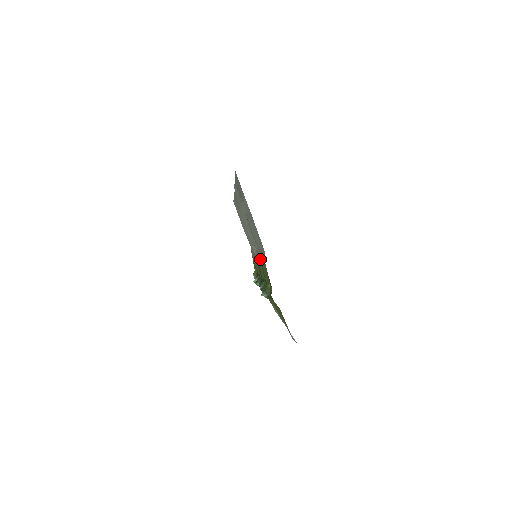
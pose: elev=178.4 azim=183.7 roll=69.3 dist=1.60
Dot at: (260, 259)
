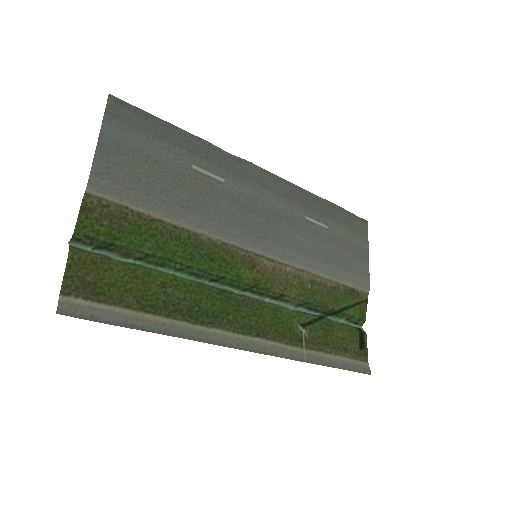
Dot at: (175, 229)
